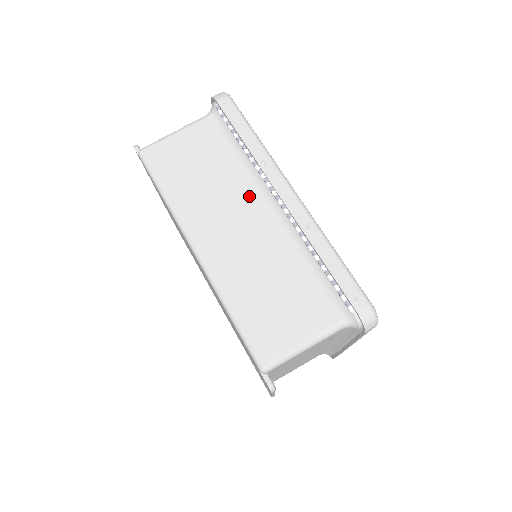
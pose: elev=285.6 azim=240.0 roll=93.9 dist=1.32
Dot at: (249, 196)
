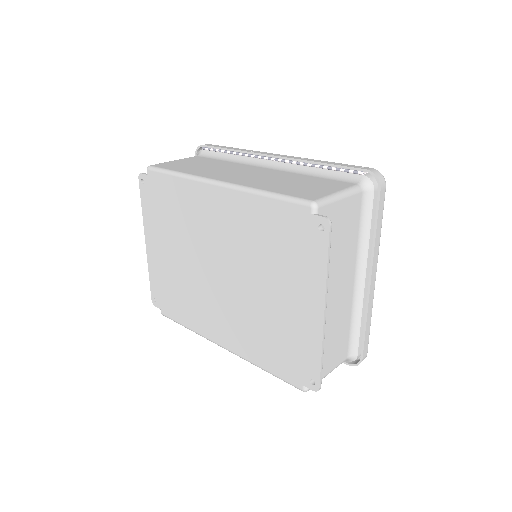
Dot at: (247, 167)
